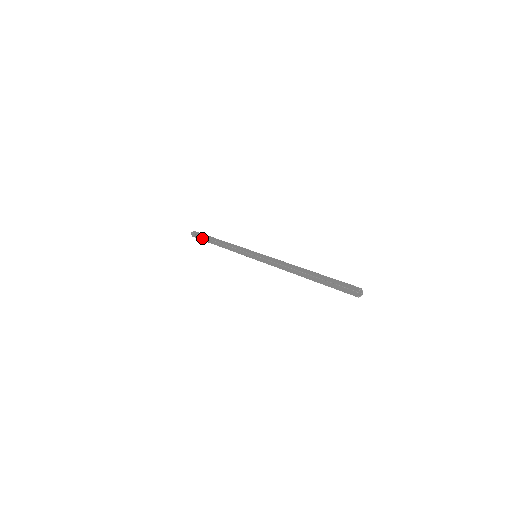
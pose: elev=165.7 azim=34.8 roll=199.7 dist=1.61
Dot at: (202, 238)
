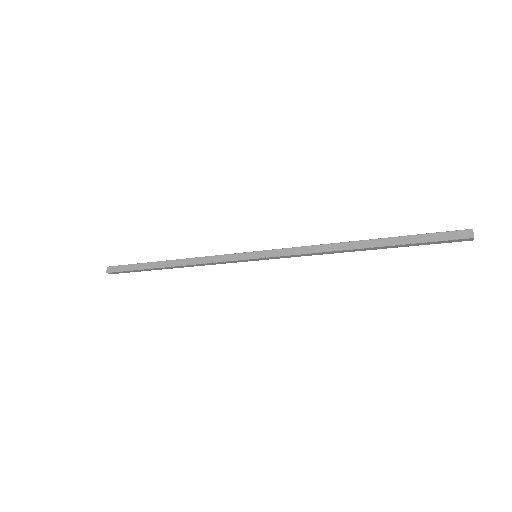
Dot at: (134, 266)
